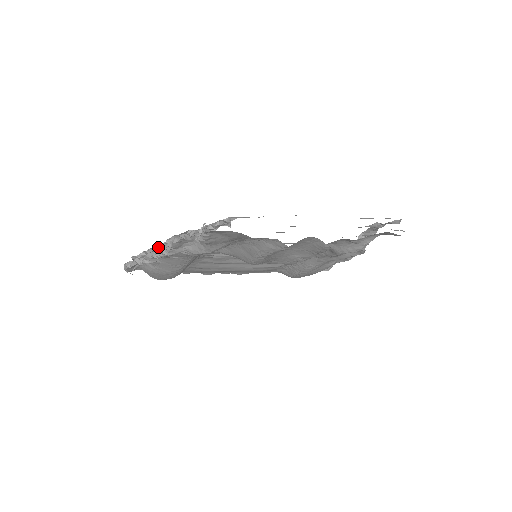
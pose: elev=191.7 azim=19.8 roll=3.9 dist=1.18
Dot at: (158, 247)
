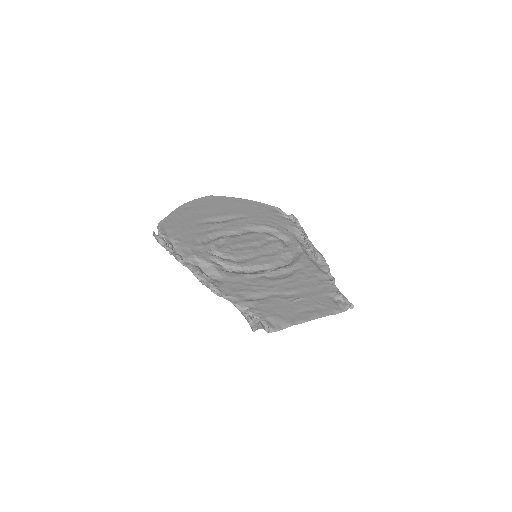
Dot at: (203, 279)
